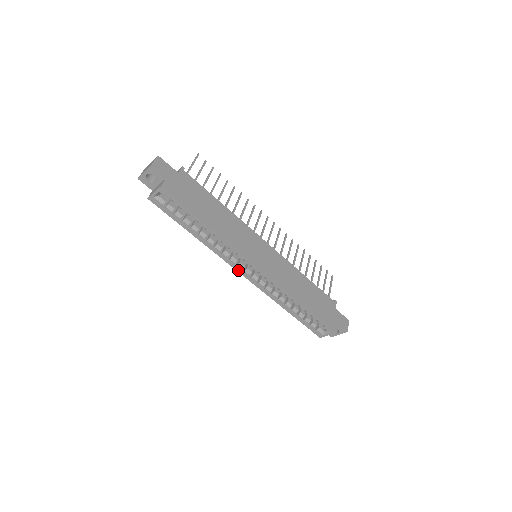
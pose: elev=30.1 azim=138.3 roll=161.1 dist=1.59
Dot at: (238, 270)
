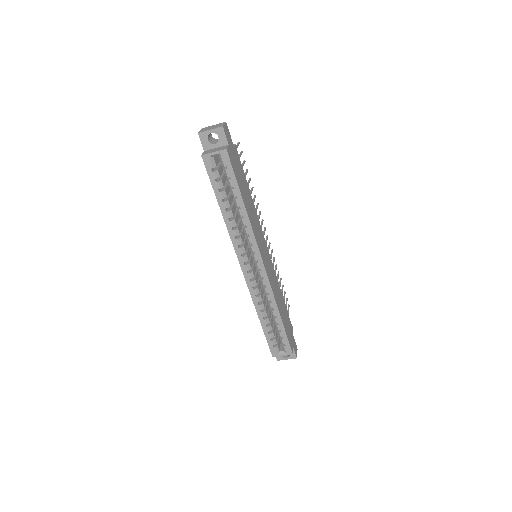
Dot at: (241, 262)
